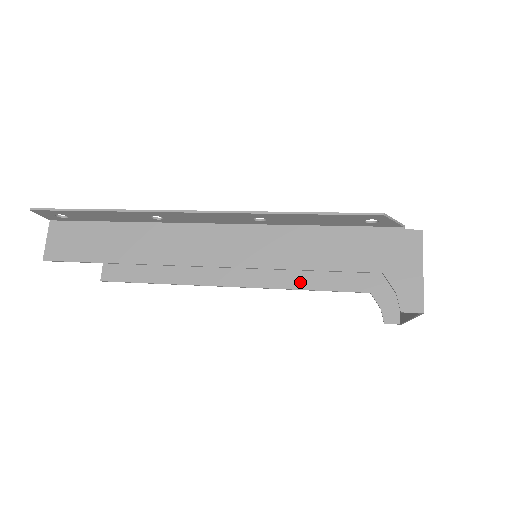
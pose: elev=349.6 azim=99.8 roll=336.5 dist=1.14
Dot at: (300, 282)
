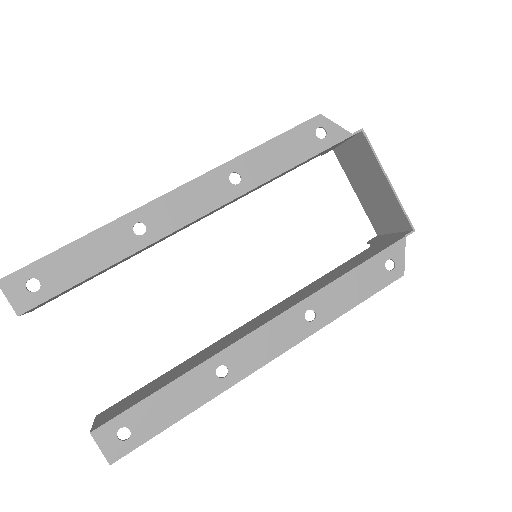
Dot at: occluded
